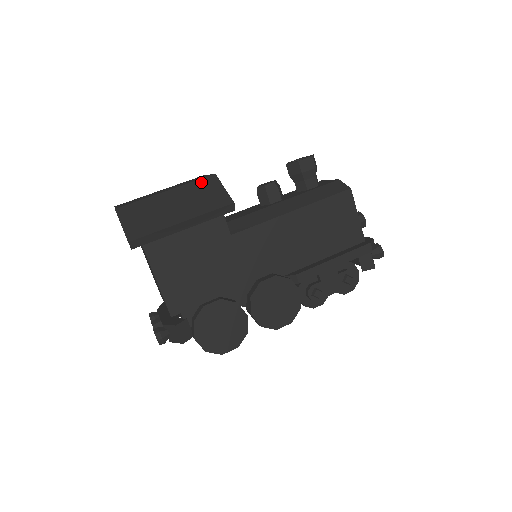
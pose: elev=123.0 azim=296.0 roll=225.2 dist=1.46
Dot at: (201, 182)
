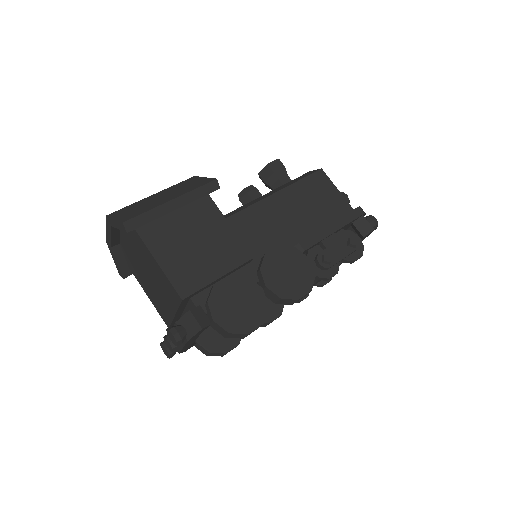
Dot at: (183, 182)
